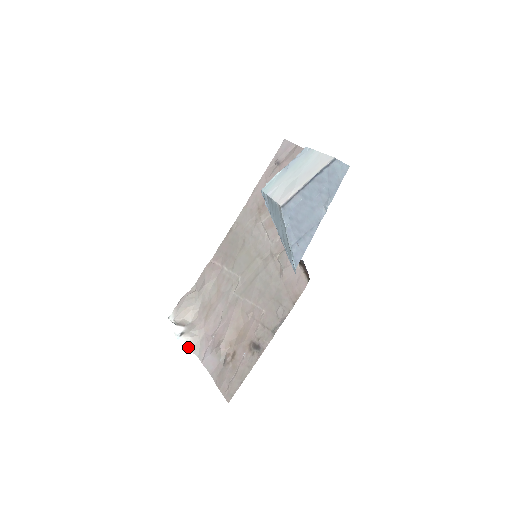
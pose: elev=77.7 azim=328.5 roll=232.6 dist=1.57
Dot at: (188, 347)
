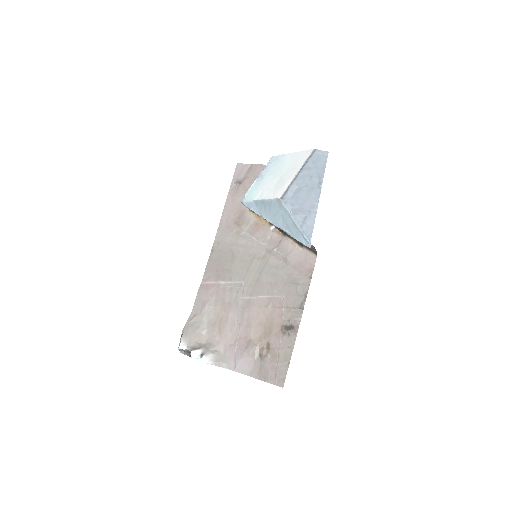
Dot at: (214, 363)
